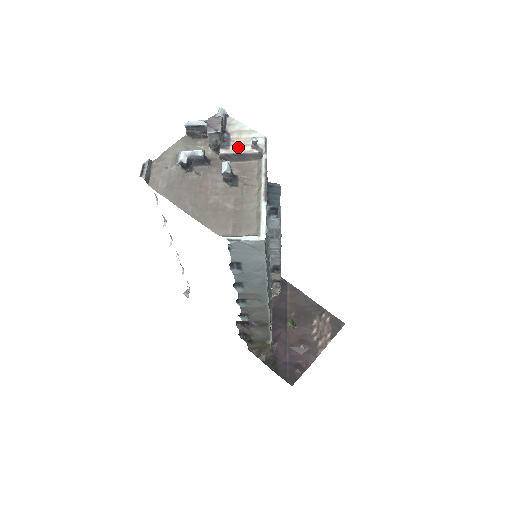
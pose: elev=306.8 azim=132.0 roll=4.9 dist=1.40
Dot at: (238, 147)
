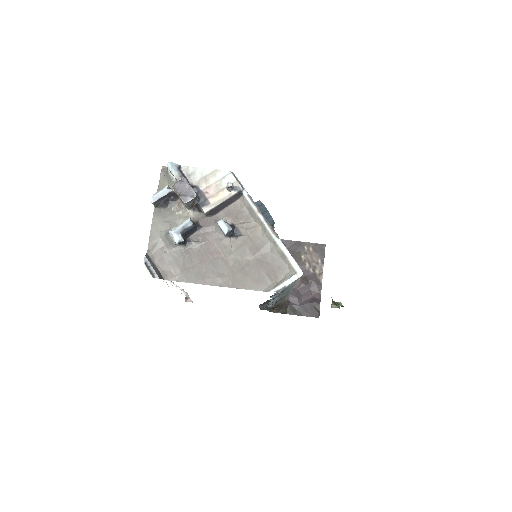
Dot at: (216, 197)
